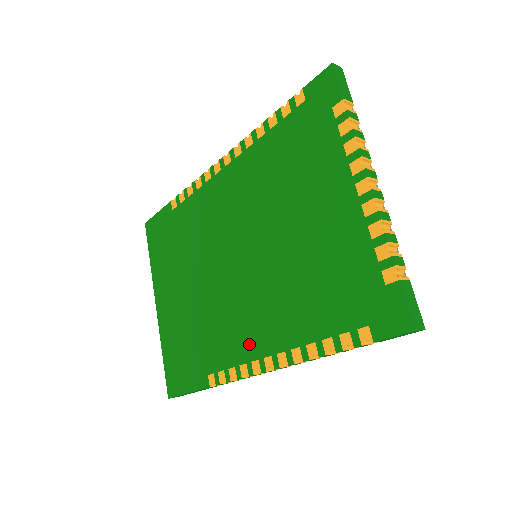
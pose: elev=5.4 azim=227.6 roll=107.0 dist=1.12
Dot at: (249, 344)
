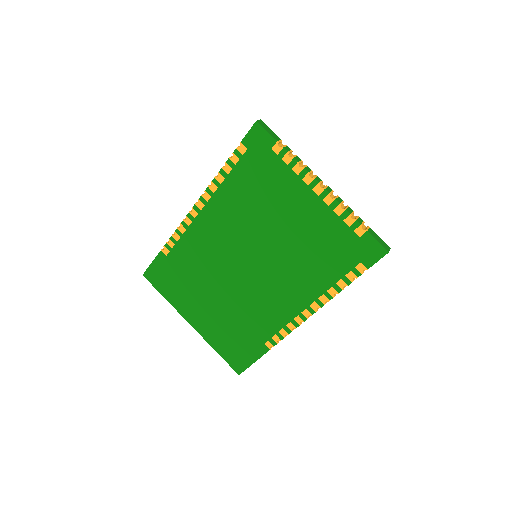
Dot at: (286, 310)
